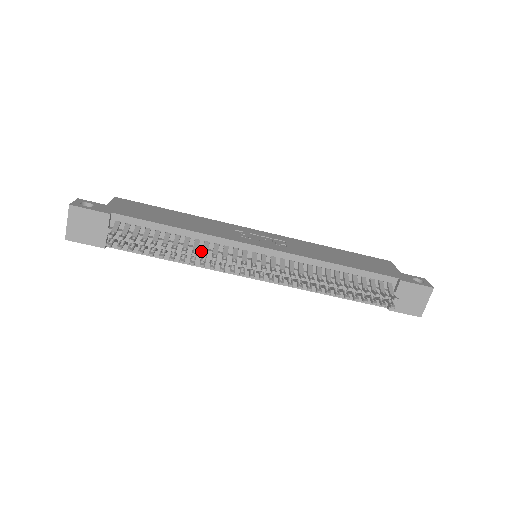
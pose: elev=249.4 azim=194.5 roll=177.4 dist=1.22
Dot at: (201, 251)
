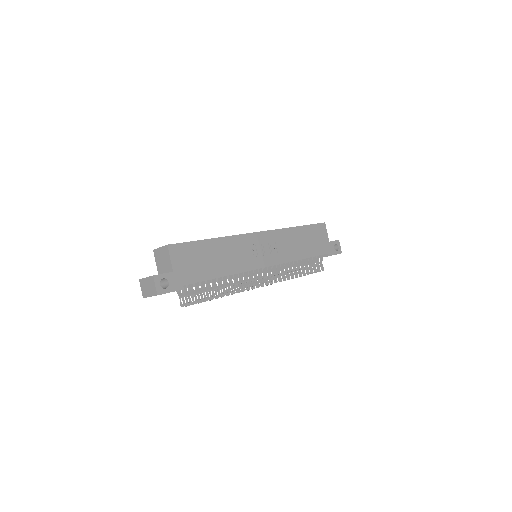
Dot at: occluded
